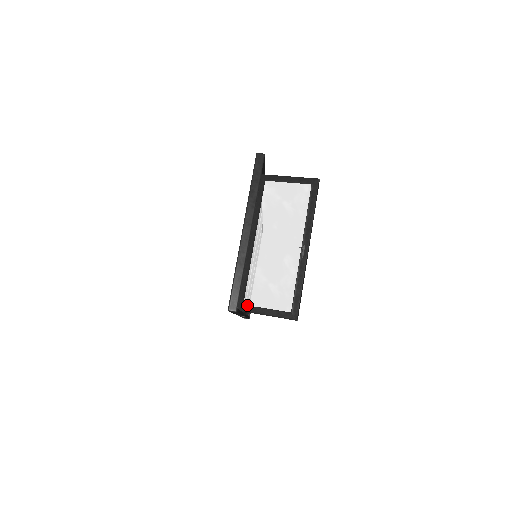
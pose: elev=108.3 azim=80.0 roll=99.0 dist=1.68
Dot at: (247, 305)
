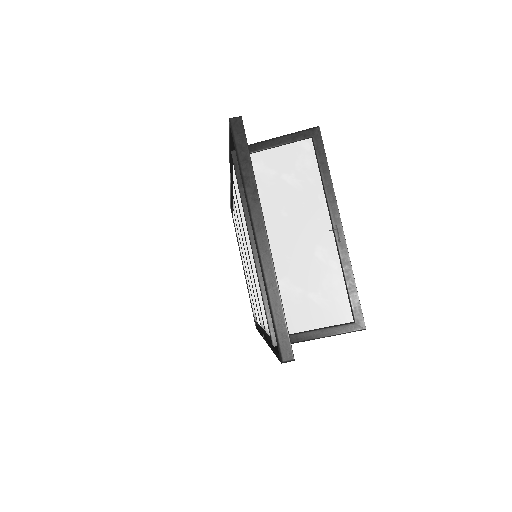
Dot at: (289, 334)
